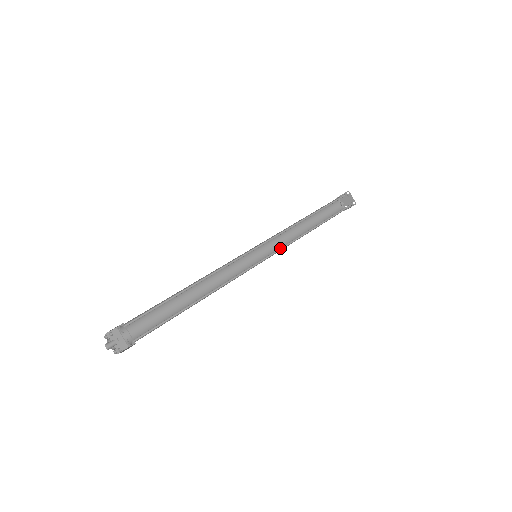
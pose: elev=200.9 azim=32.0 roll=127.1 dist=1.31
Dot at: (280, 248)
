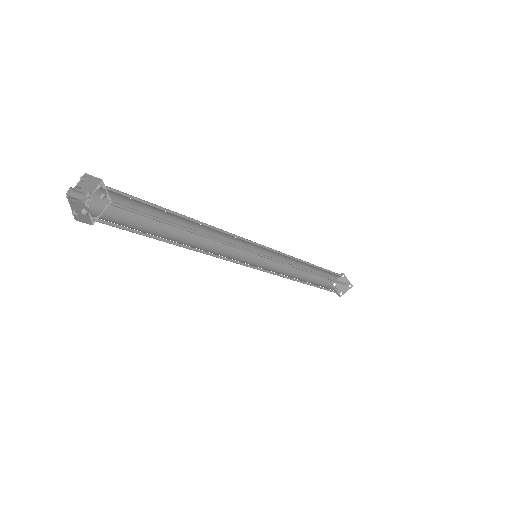
Dot at: (282, 263)
